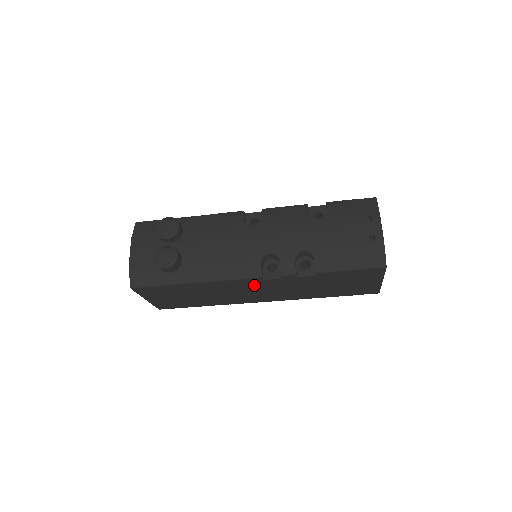
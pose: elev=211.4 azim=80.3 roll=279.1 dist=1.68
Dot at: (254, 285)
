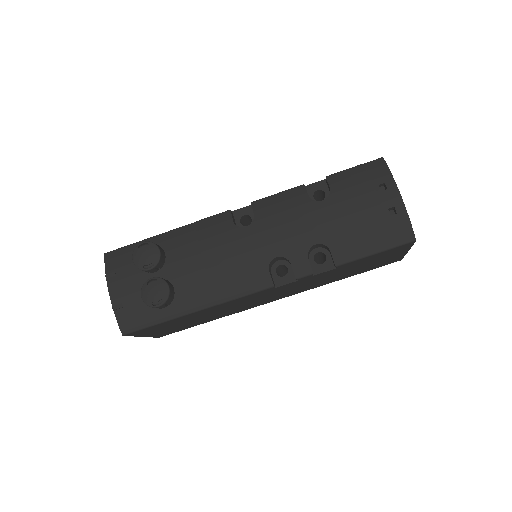
Dot at: (265, 294)
